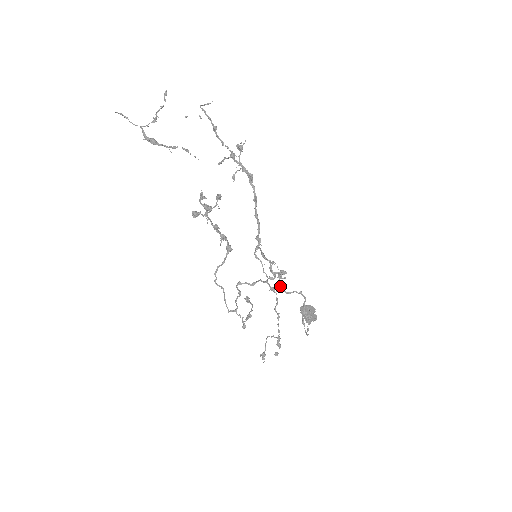
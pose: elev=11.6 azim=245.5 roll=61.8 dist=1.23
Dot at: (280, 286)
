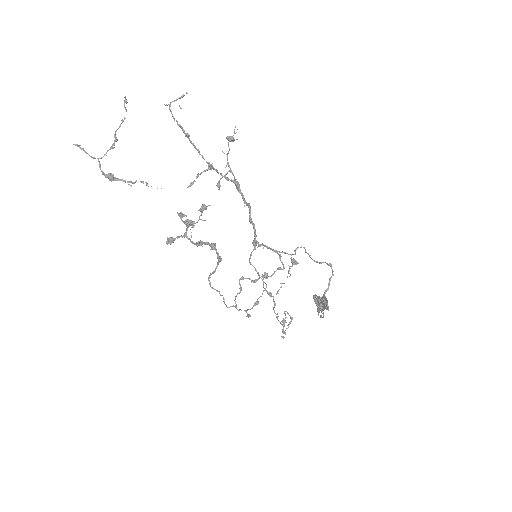
Dot at: occluded
